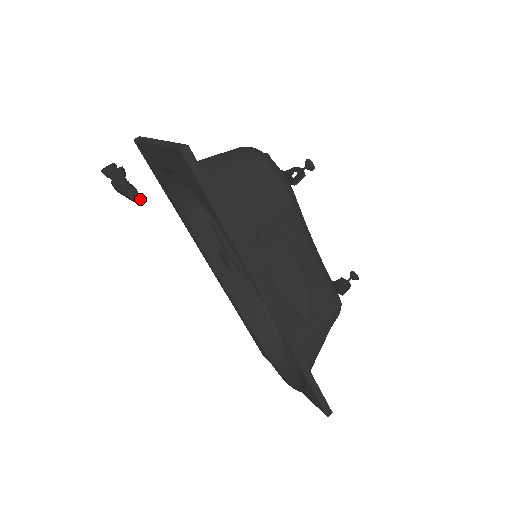
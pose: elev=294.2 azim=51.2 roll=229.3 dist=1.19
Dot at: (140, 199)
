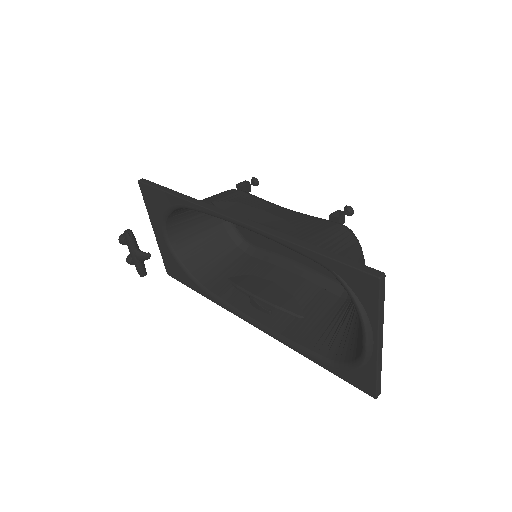
Dot at: (145, 252)
